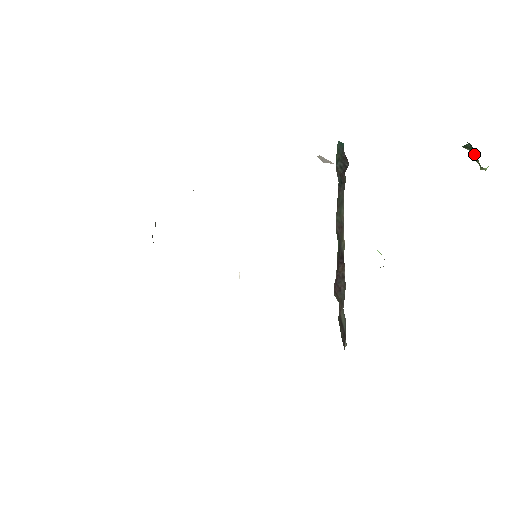
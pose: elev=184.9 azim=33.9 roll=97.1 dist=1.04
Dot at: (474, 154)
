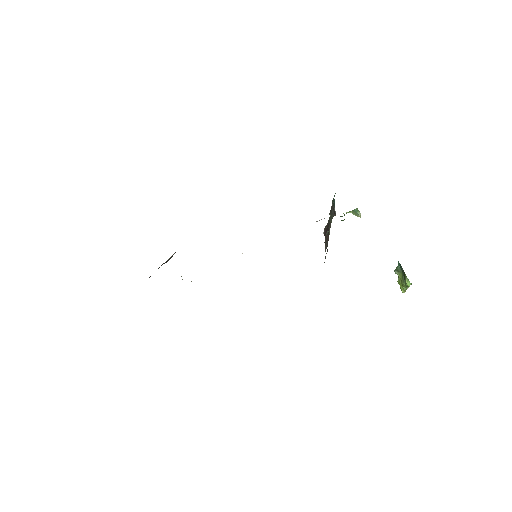
Dot at: (402, 277)
